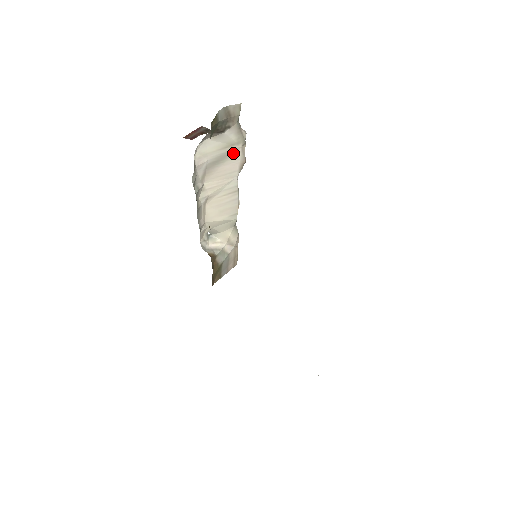
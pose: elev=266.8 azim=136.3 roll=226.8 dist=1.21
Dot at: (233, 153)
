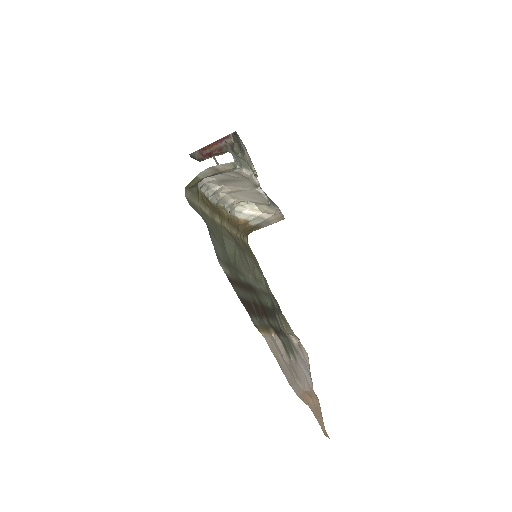
Dot at: (242, 180)
